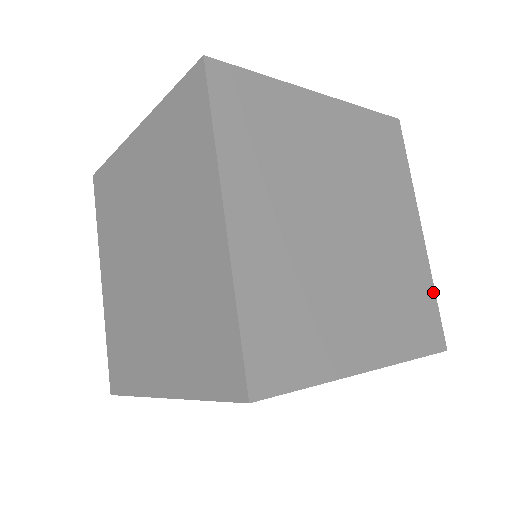
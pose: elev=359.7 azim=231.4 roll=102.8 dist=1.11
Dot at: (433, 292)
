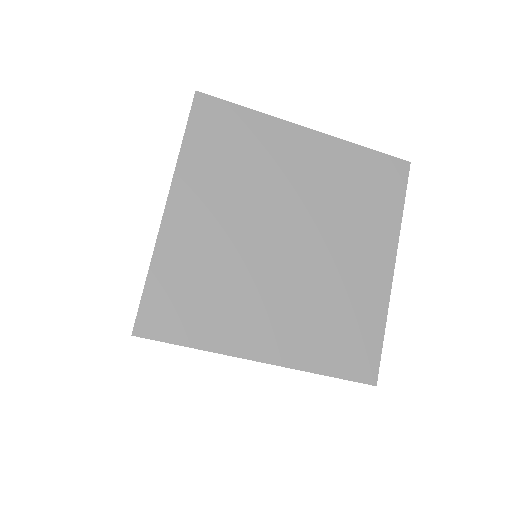
Dot at: (382, 328)
